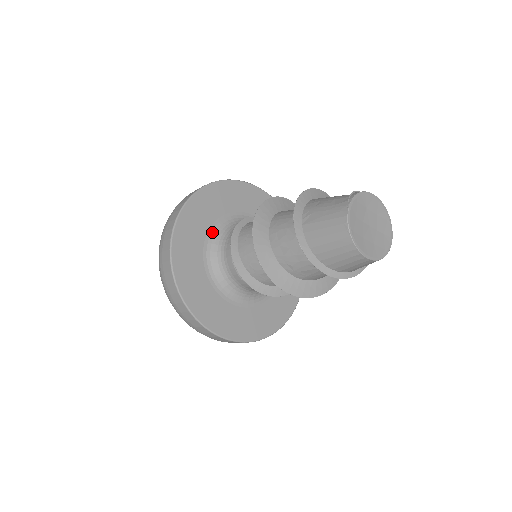
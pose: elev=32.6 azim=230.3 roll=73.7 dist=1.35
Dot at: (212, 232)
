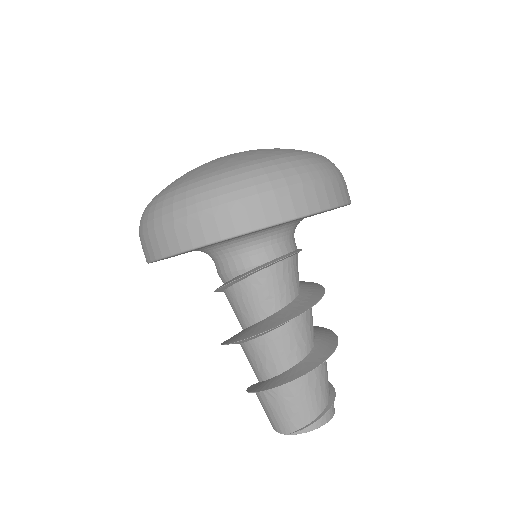
Dot at: (224, 242)
